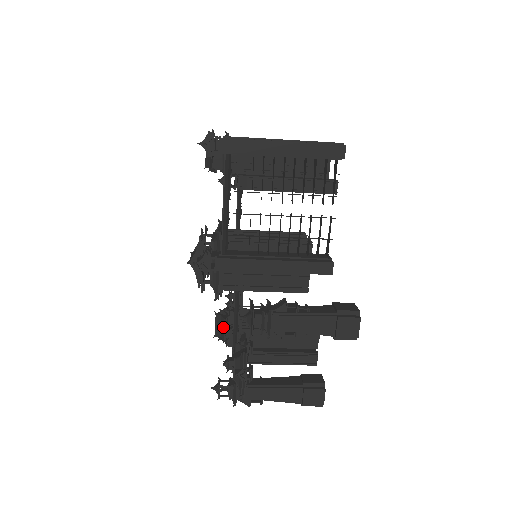
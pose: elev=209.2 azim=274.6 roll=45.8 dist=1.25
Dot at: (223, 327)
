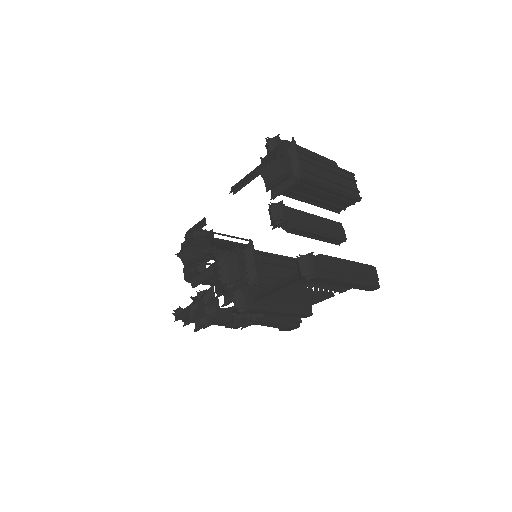
Dot at: (190, 259)
